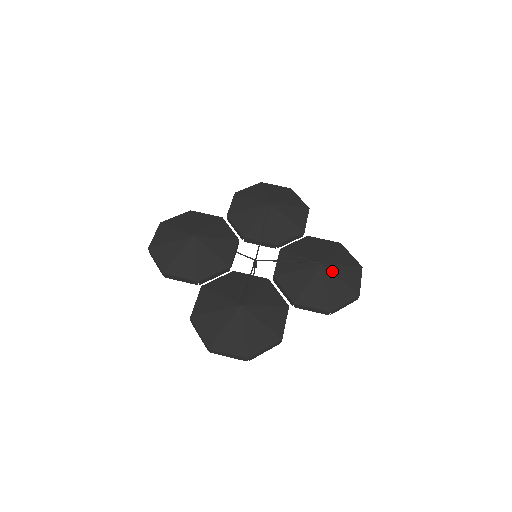
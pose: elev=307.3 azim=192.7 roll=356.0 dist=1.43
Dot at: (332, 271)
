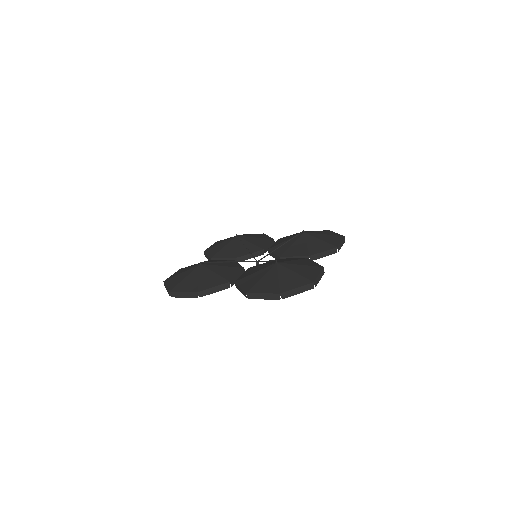
Dot at: (279, 270)
